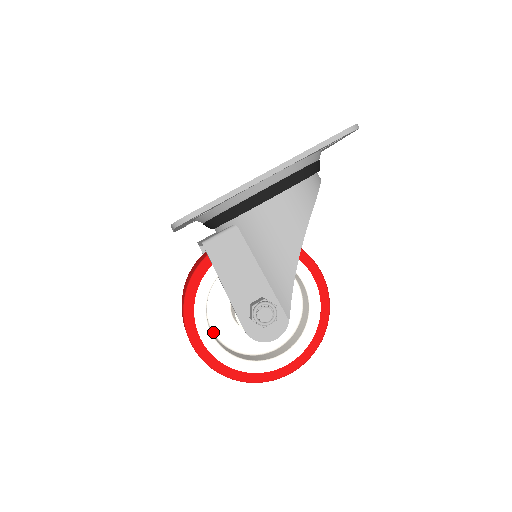
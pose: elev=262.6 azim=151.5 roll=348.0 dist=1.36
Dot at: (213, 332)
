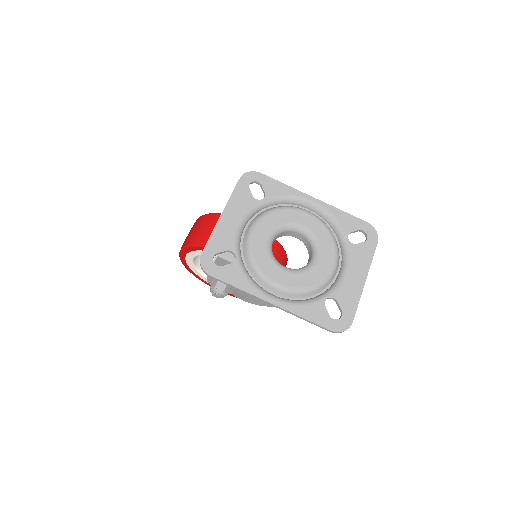
Dot at: occluded
